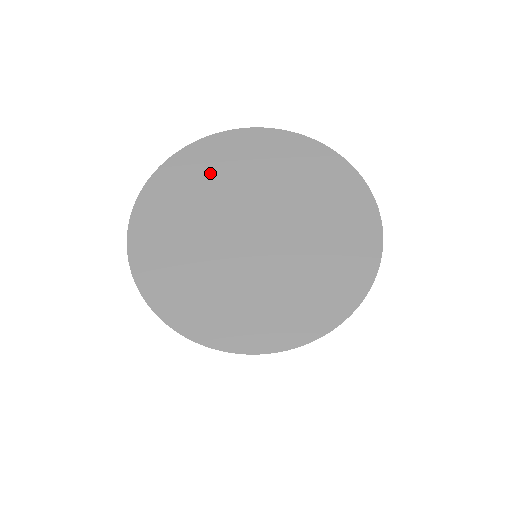
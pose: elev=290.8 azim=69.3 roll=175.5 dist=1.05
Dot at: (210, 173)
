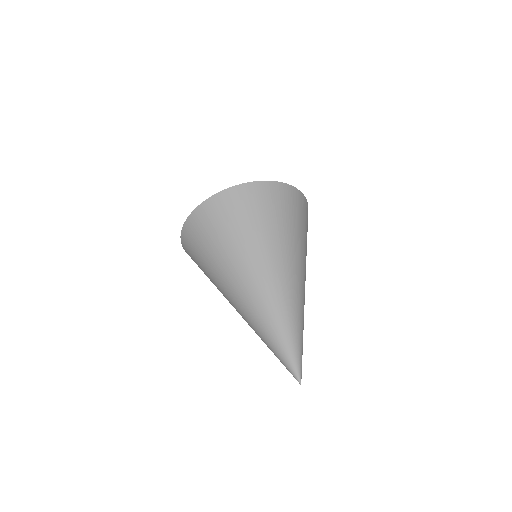
Dot at: occluded
